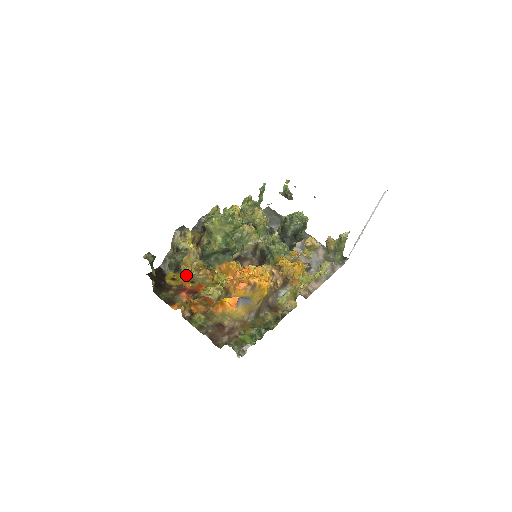
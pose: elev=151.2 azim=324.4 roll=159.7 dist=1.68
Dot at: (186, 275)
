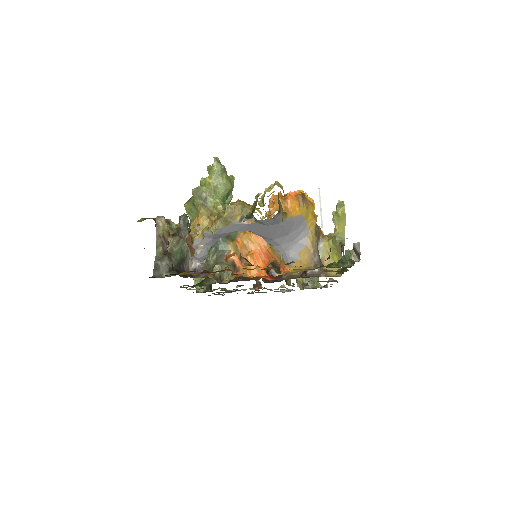
Dot at: occluded
